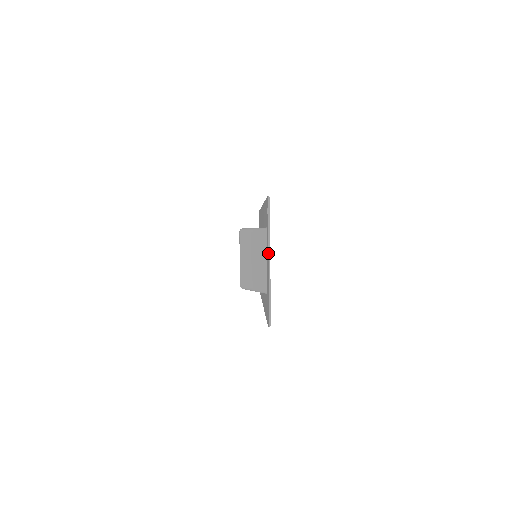
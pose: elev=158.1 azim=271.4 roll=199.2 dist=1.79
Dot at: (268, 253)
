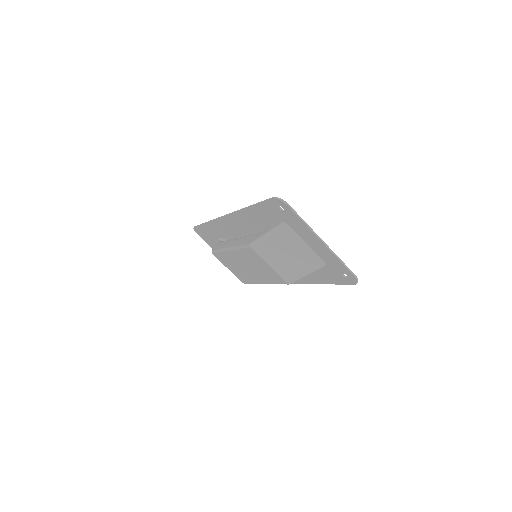
Dot at: (315, 236)
